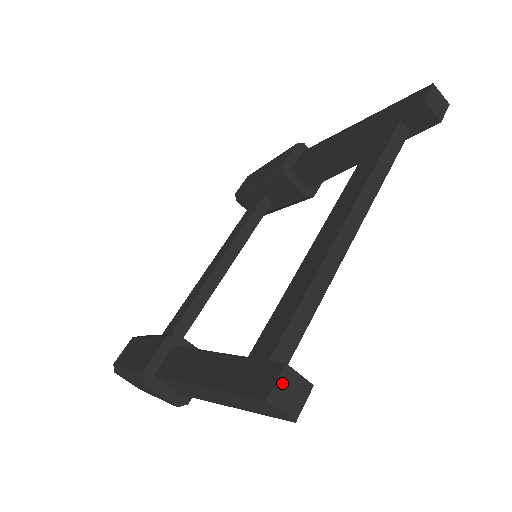
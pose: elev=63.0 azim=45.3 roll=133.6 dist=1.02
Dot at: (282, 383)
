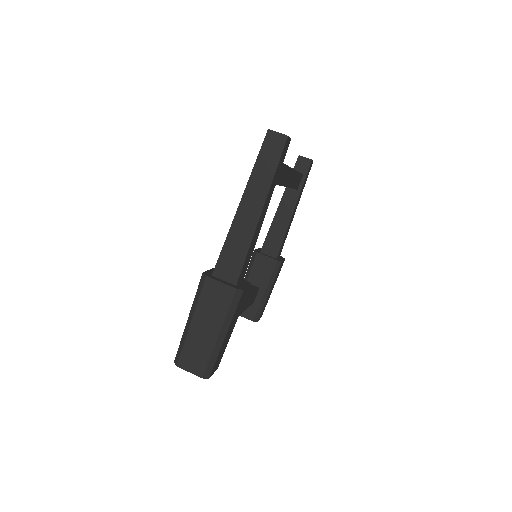
Dot at: occluded
